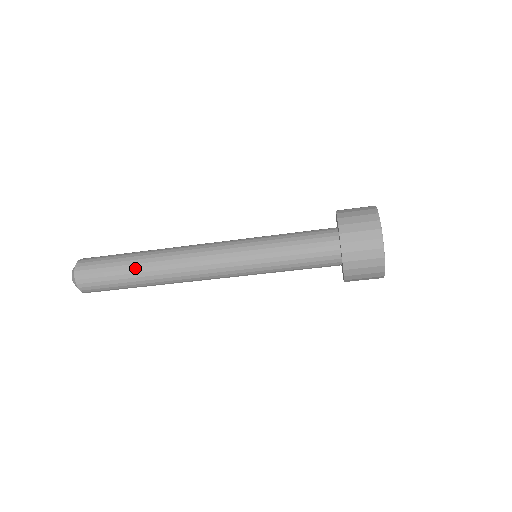
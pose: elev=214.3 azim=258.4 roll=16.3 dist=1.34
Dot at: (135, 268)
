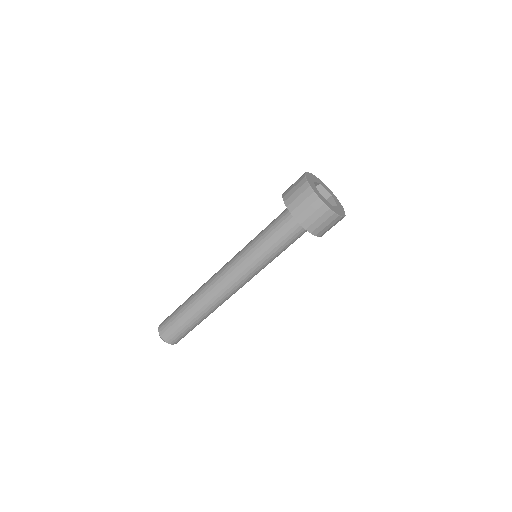
Dot at: occluded
